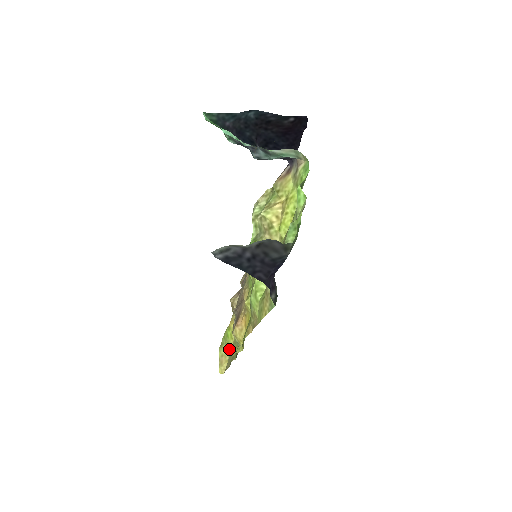
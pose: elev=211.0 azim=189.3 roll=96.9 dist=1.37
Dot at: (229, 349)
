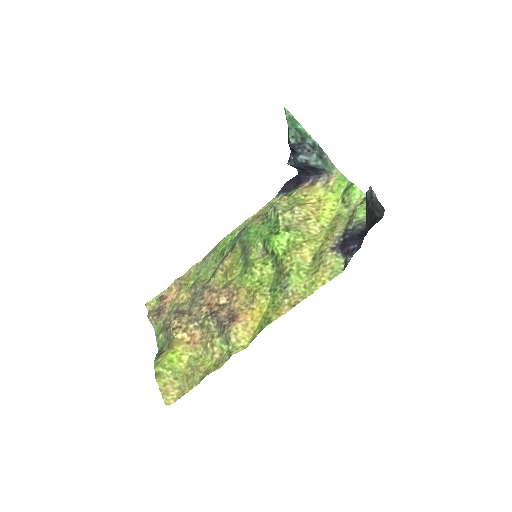
Dot at: (178, 374)
